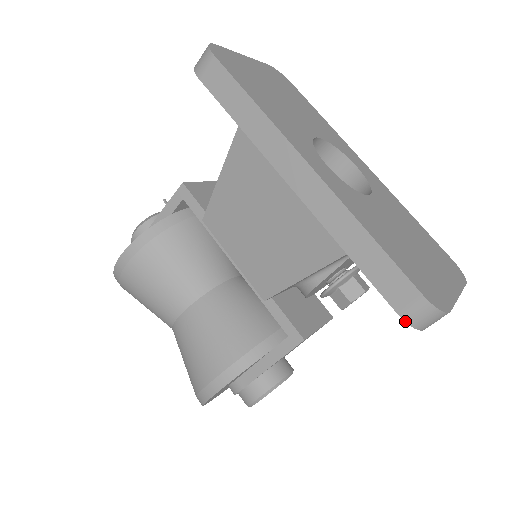
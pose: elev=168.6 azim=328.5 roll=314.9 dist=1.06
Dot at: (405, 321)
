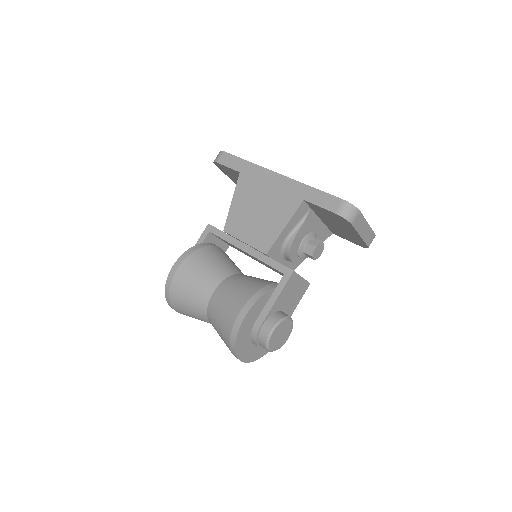
Dot at: (339, 215)
